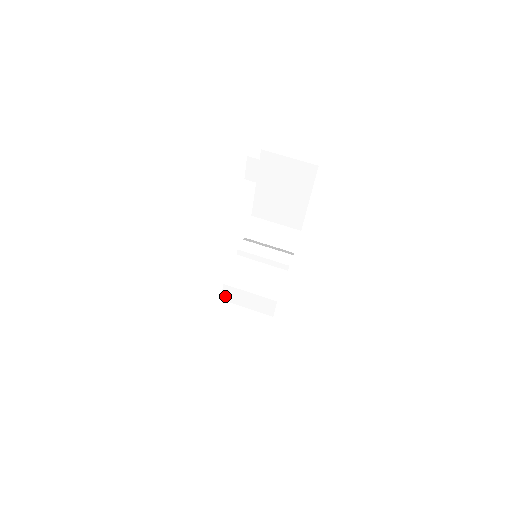
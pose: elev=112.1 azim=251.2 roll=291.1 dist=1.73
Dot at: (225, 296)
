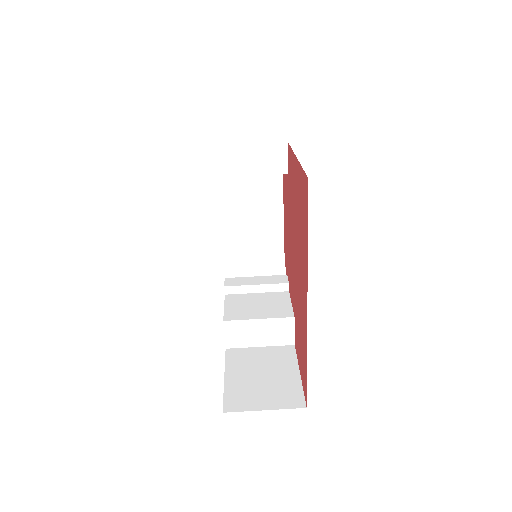
Dot at: (229, 340)
